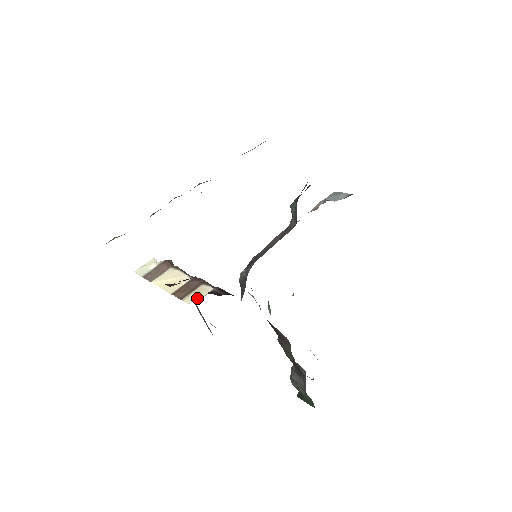
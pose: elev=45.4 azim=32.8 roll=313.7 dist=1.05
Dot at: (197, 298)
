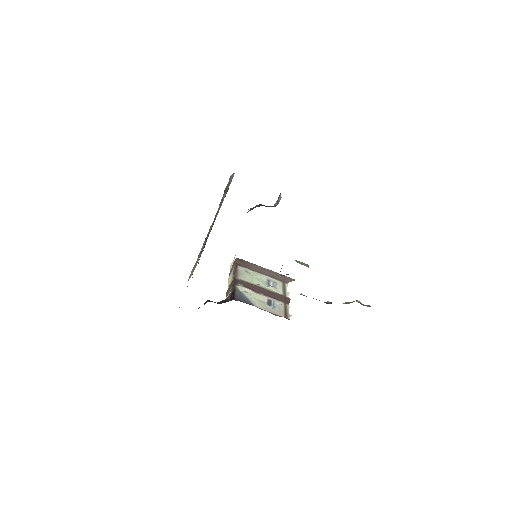
Dot at: occluded
